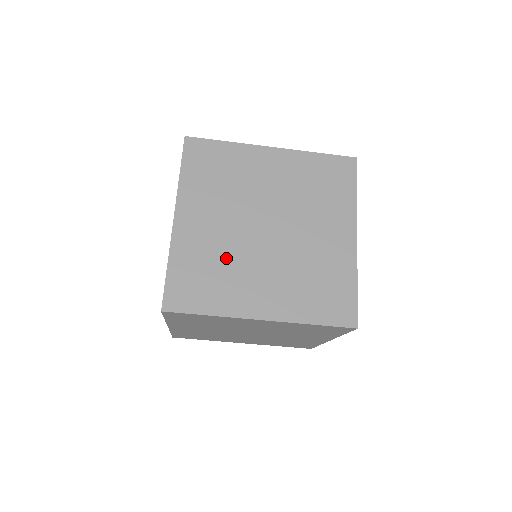
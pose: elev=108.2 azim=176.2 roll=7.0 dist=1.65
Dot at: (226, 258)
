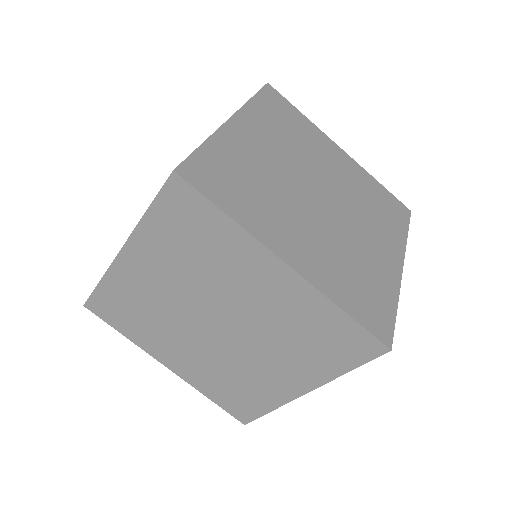
Dot at: (227, 370)
